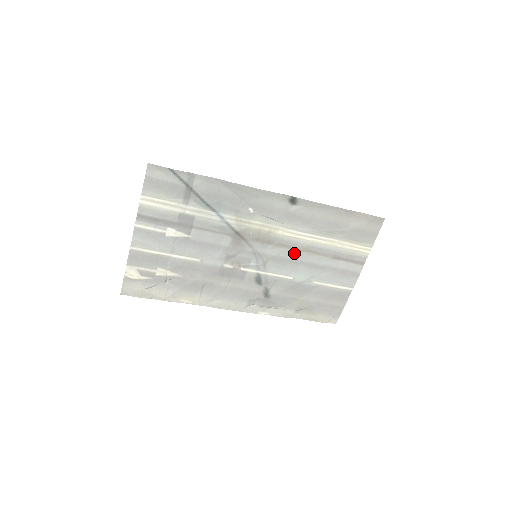
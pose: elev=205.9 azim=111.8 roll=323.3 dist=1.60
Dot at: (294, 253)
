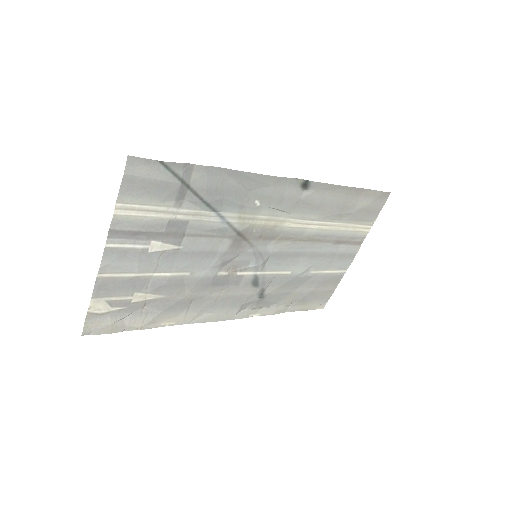
Dot at: (297, 245)
